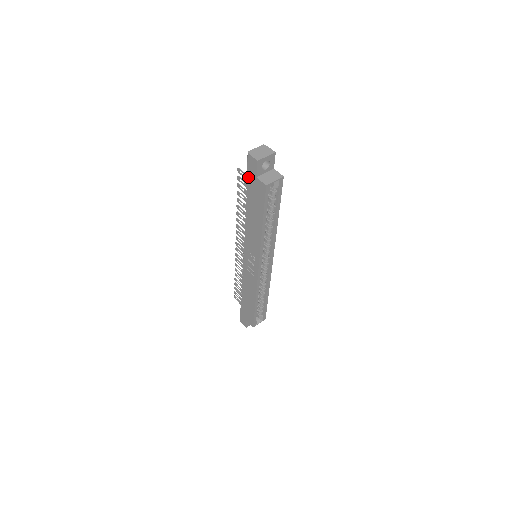
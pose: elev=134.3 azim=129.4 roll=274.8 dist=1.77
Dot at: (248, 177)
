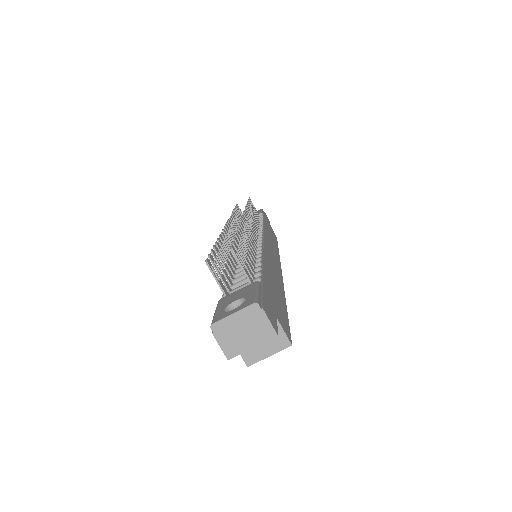
Dot at: occluded
